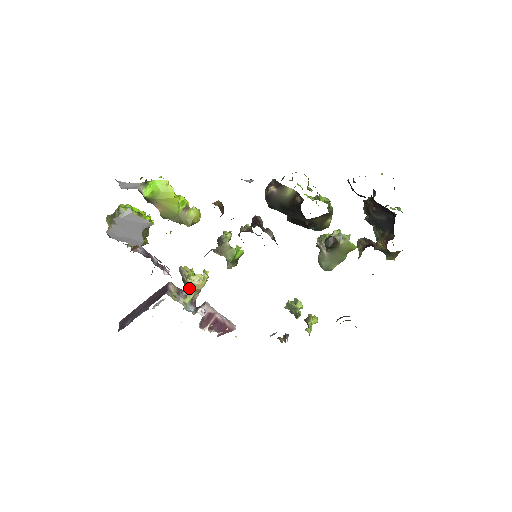
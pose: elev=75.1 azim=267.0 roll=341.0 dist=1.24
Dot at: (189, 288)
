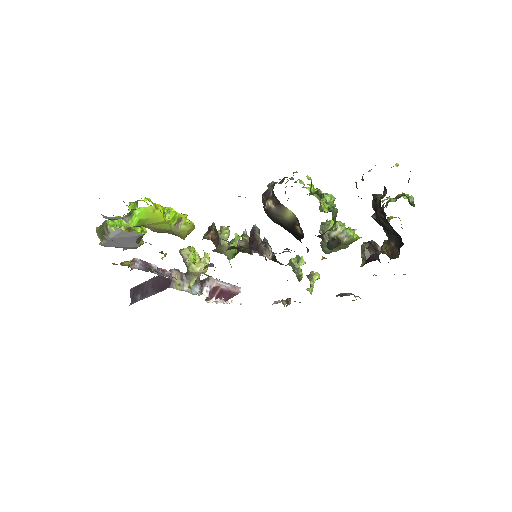
Dot at: (192, 274)
